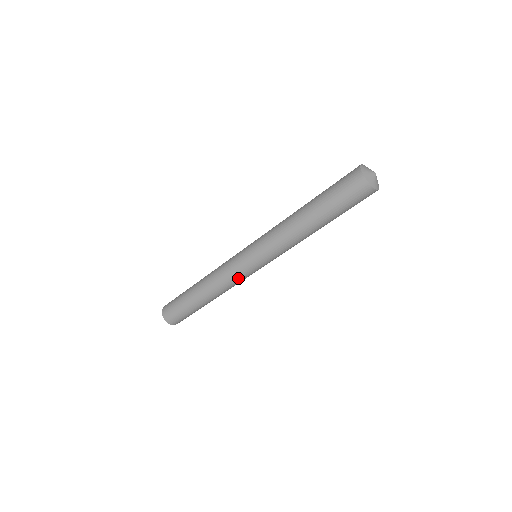
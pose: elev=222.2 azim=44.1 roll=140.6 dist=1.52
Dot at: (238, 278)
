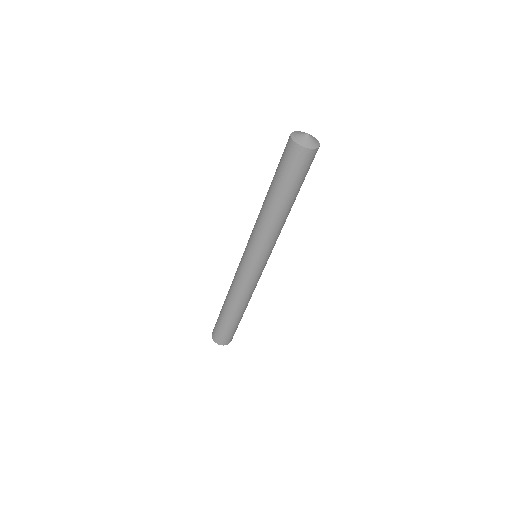
Dot at: (243, 280)
